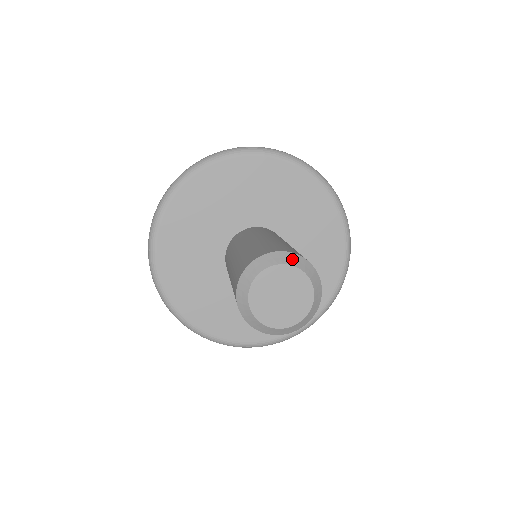
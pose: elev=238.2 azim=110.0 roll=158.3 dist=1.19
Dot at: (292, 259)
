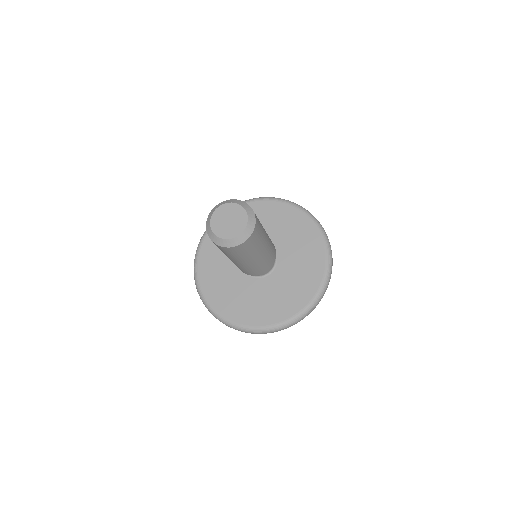
Dot at: (220, 204)
